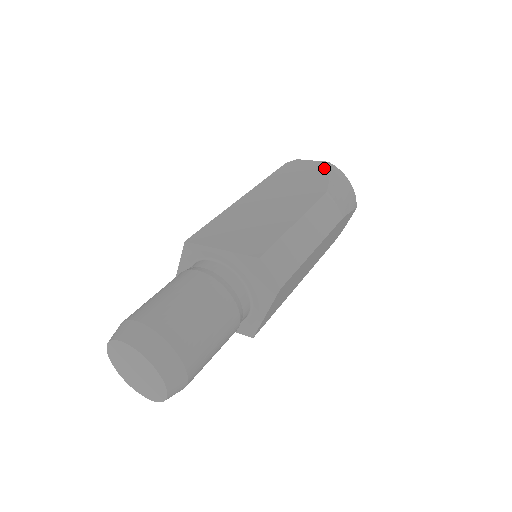
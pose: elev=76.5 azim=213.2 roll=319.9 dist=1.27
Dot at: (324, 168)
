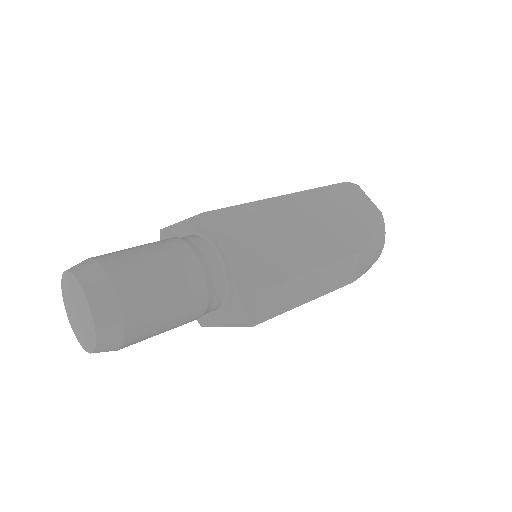
Dot at: (374, 219)
